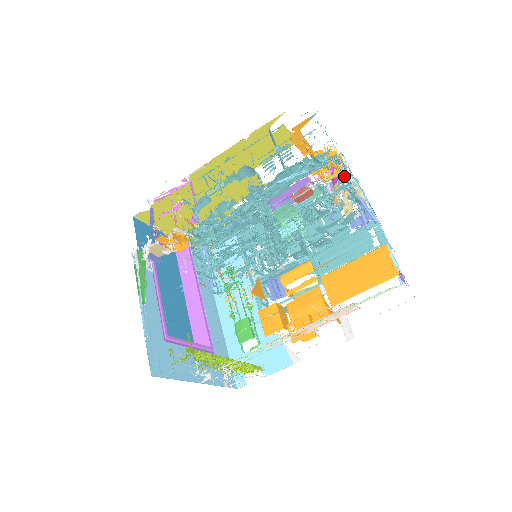
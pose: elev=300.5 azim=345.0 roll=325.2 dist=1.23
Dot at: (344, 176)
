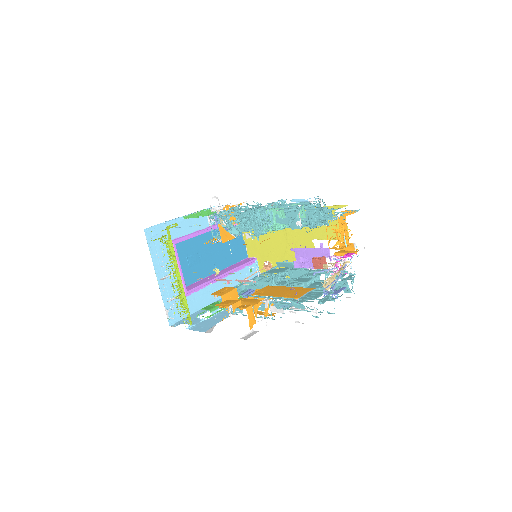
Dot at: (318, 210)
